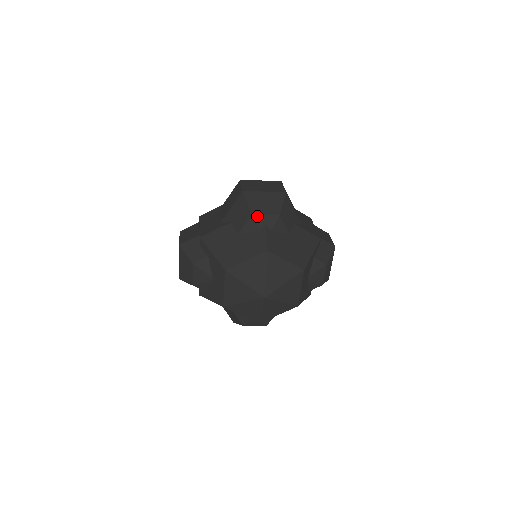
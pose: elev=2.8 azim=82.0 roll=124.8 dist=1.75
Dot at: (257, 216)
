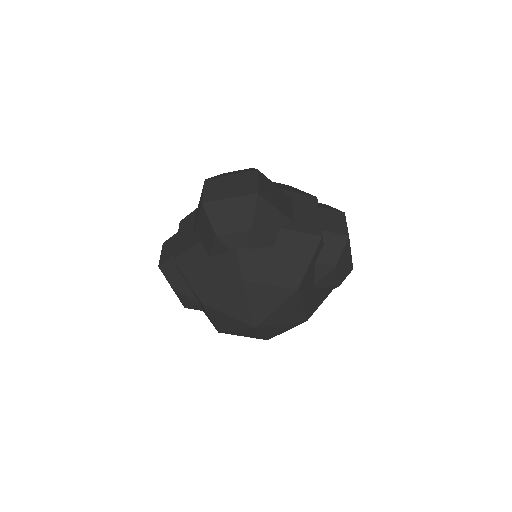
Dot at: (222, 236)
